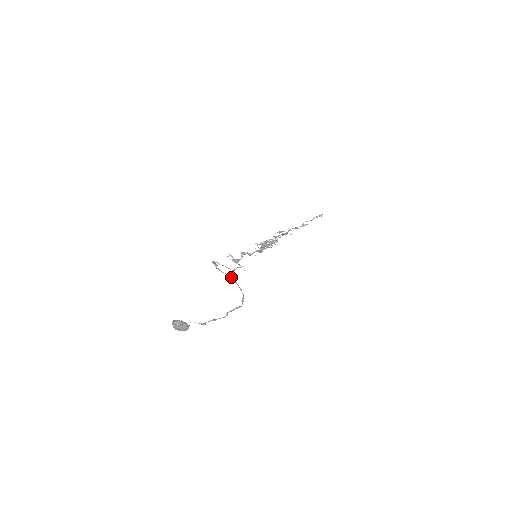
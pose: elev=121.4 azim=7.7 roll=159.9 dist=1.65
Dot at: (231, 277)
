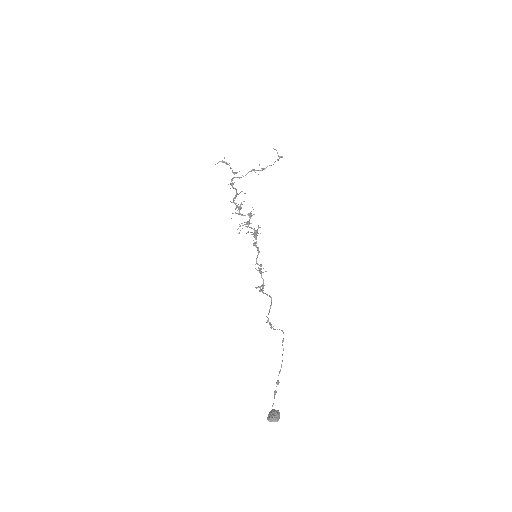
Dot at: (281, 330)
